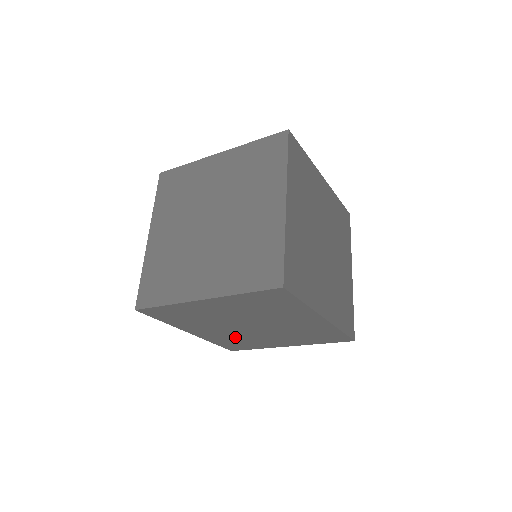
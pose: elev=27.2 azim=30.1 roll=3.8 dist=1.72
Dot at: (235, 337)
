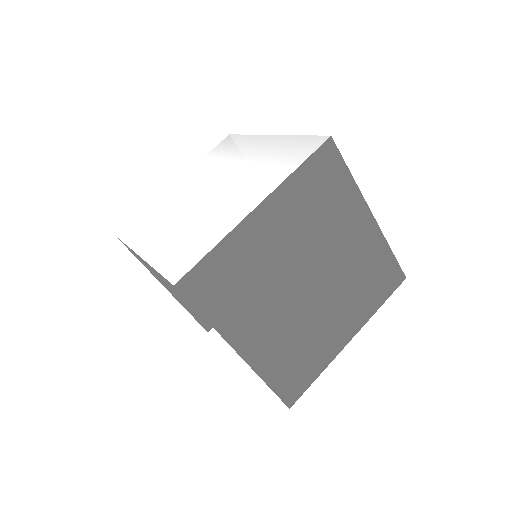
Dot at: occluded
